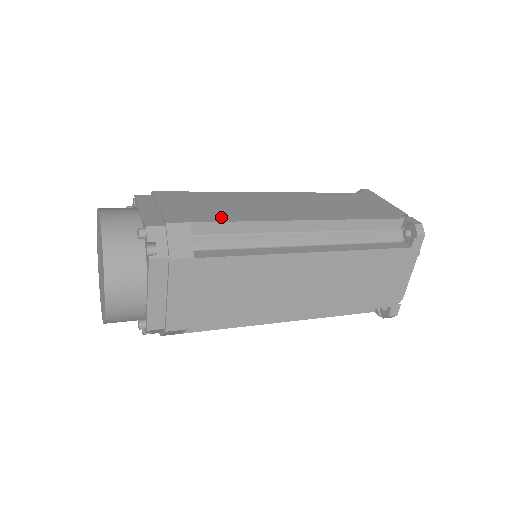
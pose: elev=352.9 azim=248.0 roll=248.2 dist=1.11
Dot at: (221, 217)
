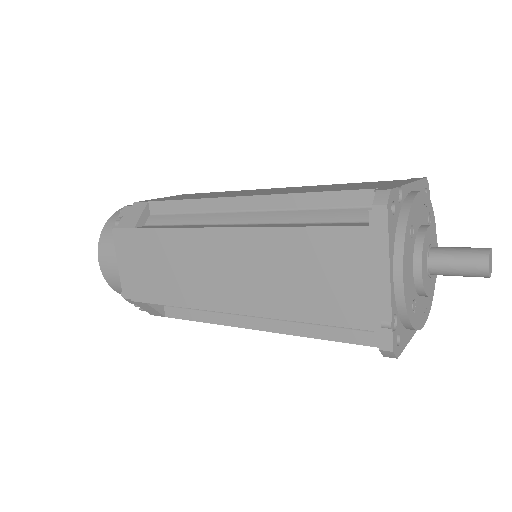
Dot at: occluded
